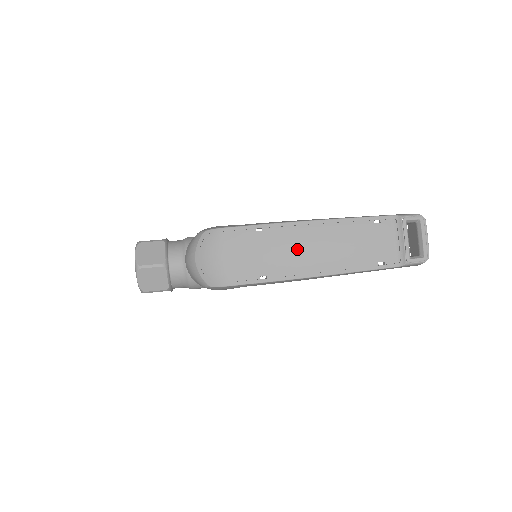
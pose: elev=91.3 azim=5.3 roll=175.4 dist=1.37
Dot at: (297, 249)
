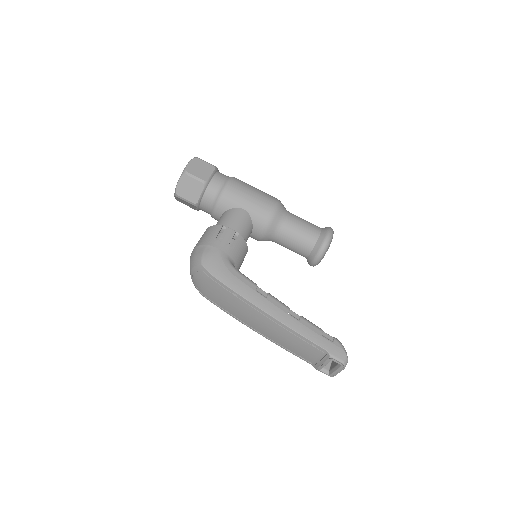
Dot at: (253, 319)
